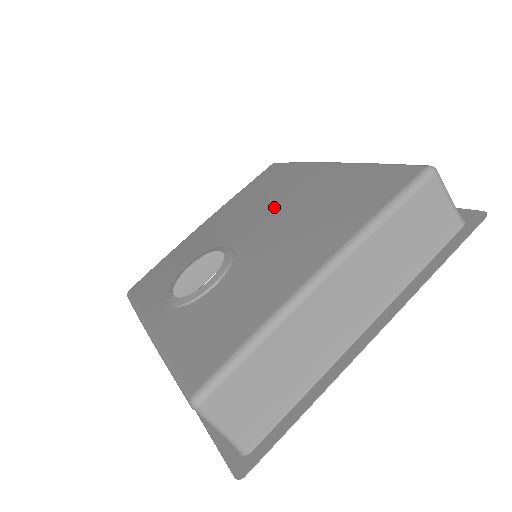
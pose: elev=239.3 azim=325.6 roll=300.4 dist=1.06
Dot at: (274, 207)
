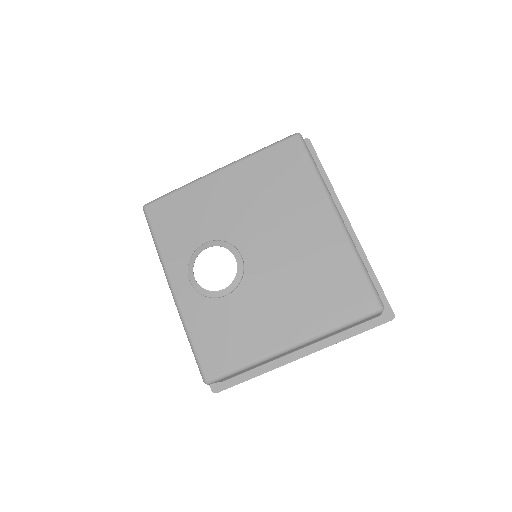
Dot at: (283, 234)
